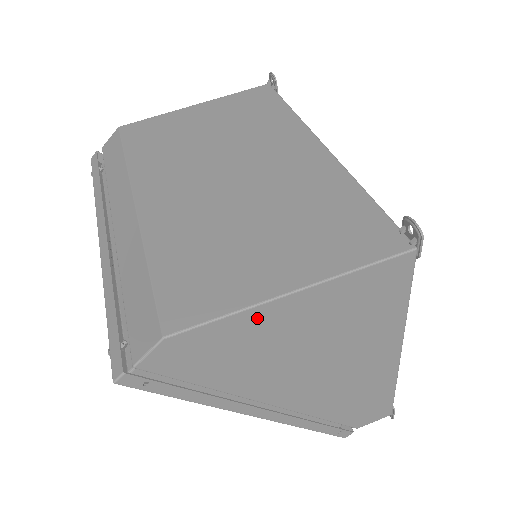
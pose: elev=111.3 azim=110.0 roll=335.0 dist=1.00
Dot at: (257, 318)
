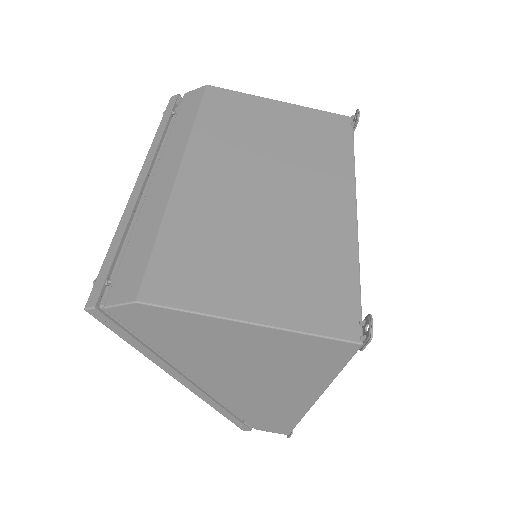
Dot at: (213, 325)
